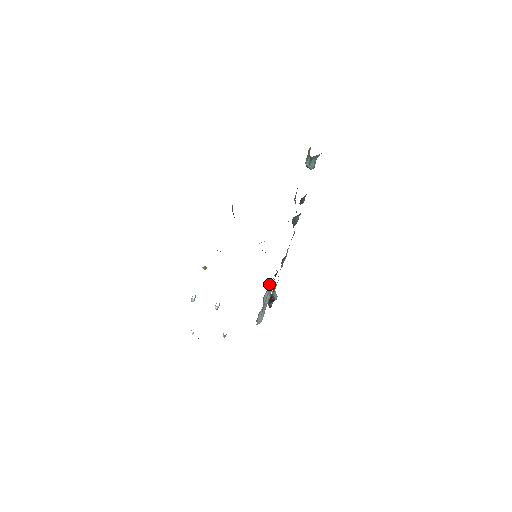
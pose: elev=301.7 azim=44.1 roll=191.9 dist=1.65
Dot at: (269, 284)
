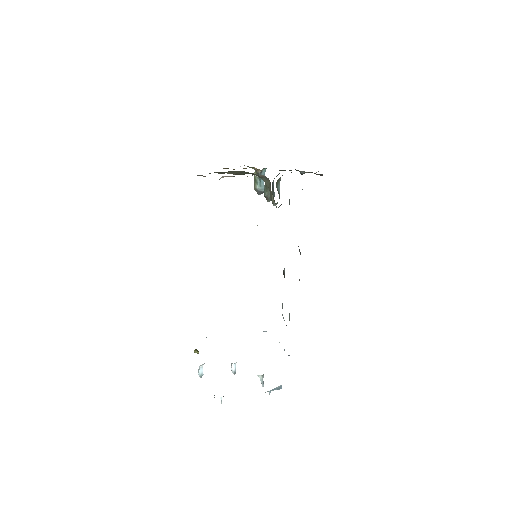
Dot at: occluded
